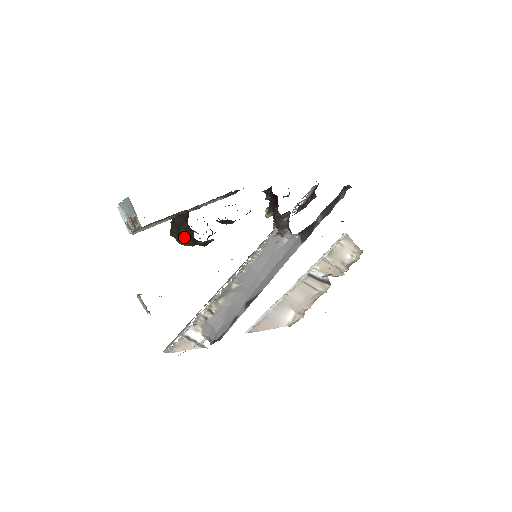
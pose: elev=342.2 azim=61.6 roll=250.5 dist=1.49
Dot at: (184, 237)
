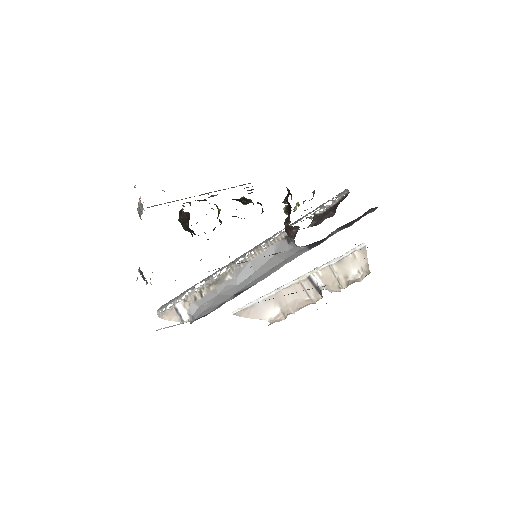
Dot at: occluded
